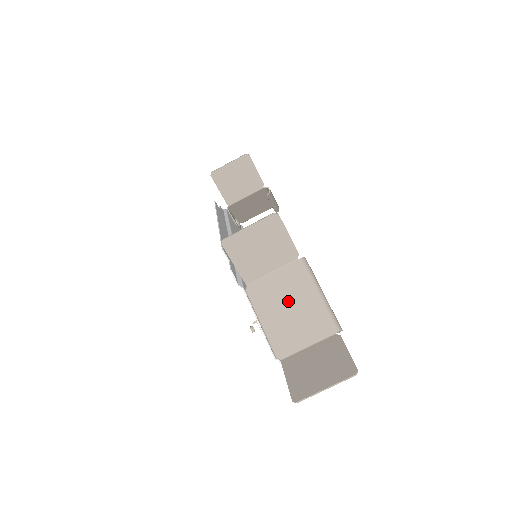
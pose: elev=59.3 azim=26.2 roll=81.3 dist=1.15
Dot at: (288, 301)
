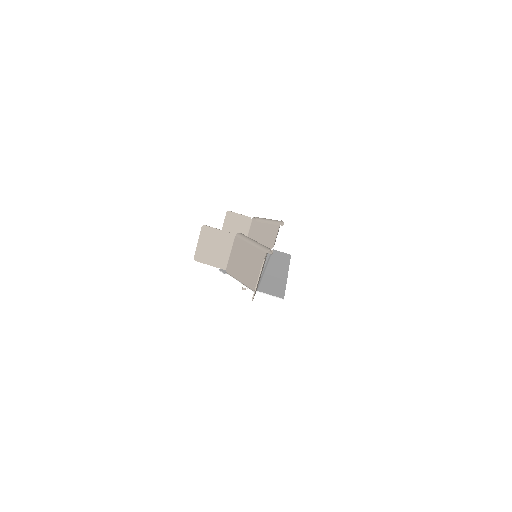
Dot at: (243, 260)
